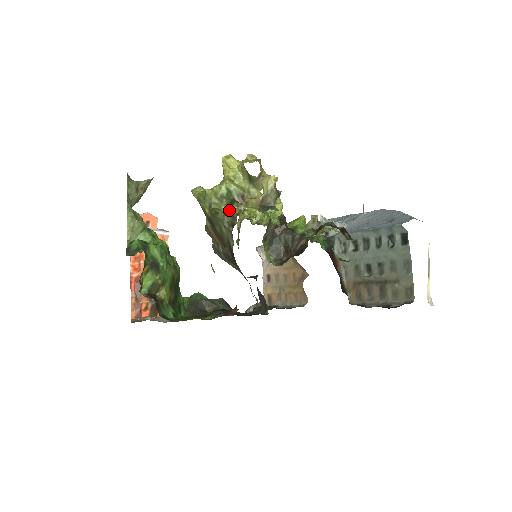
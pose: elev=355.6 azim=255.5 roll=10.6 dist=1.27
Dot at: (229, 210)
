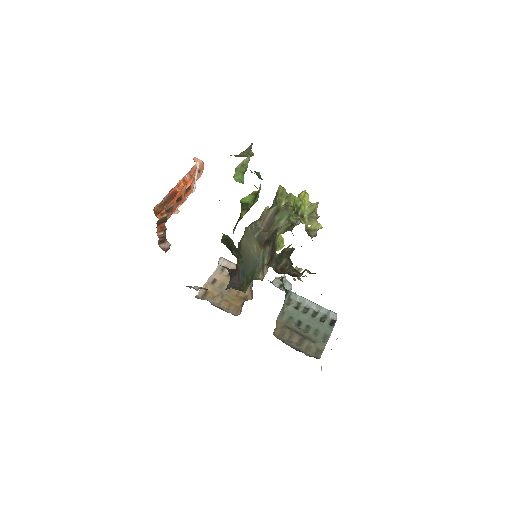
Dot at: (295, 215)
